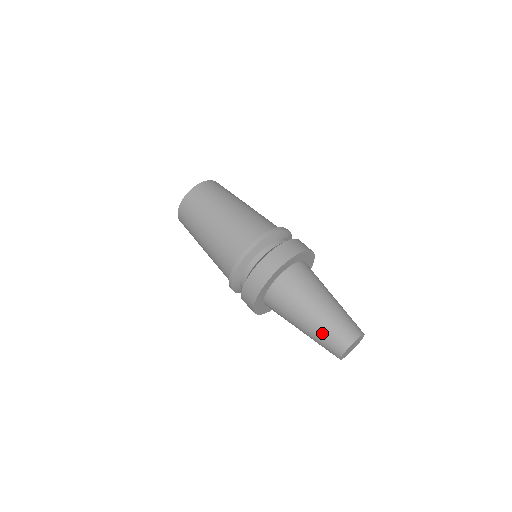
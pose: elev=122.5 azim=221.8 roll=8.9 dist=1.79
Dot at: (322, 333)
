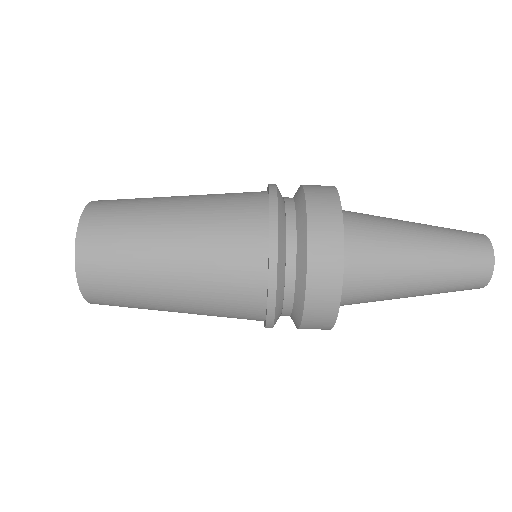
Dot at: (444, 290)
